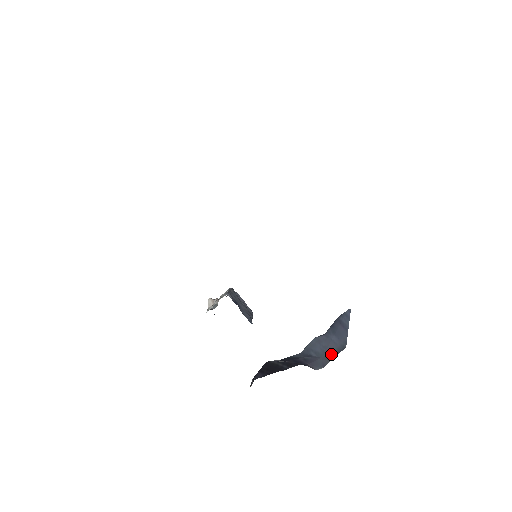
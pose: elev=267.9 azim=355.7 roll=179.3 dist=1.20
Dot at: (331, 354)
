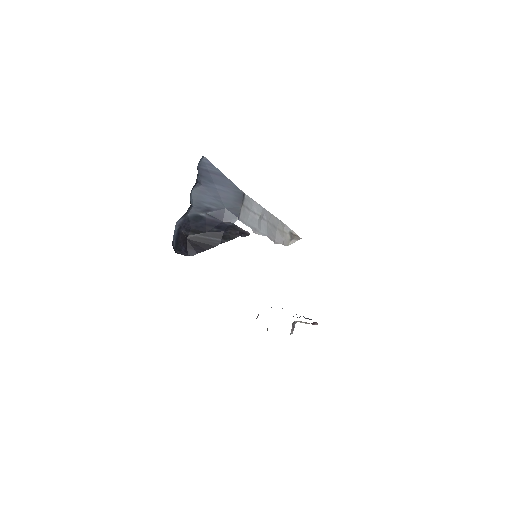
Dot at: (233, 203)
